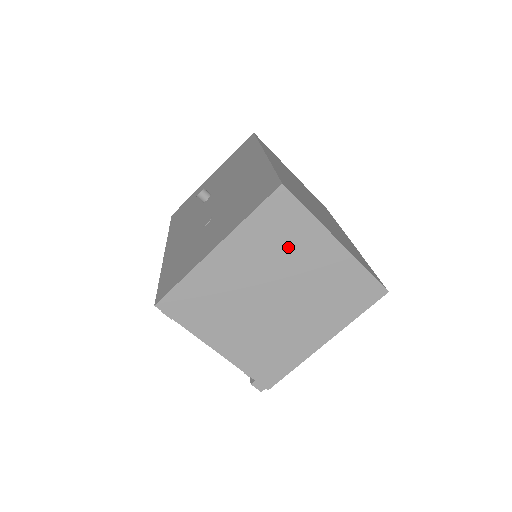
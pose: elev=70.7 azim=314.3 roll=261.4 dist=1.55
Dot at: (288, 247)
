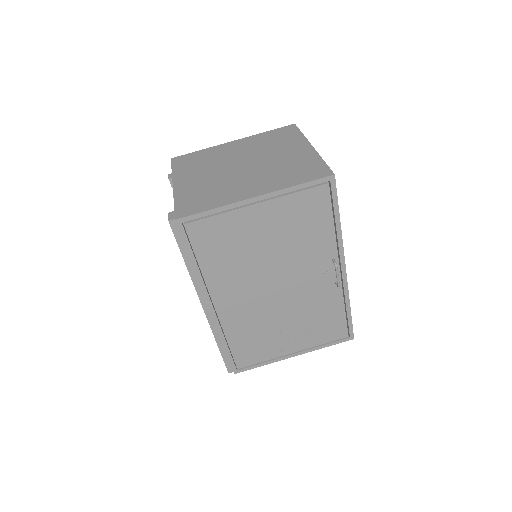
Dot at: (276, 145)
